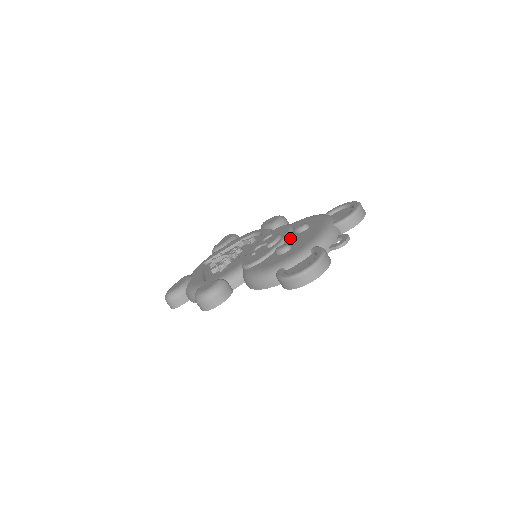
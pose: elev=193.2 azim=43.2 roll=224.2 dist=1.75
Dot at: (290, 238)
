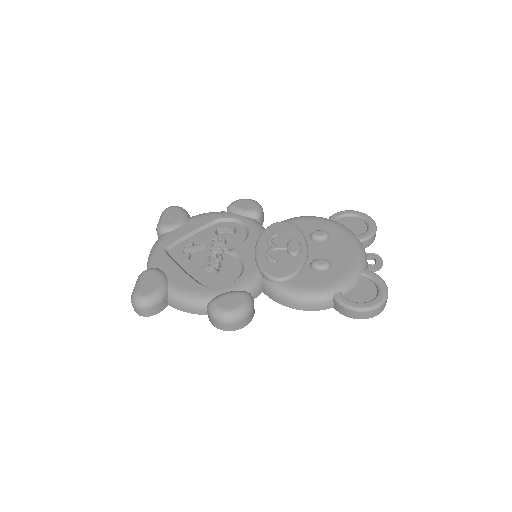
Dot at: (313, 247)
